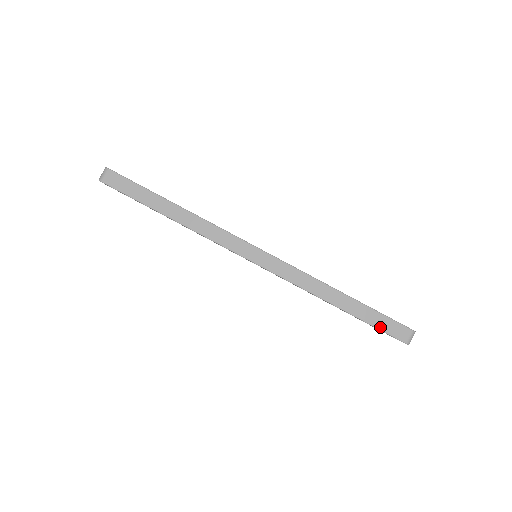
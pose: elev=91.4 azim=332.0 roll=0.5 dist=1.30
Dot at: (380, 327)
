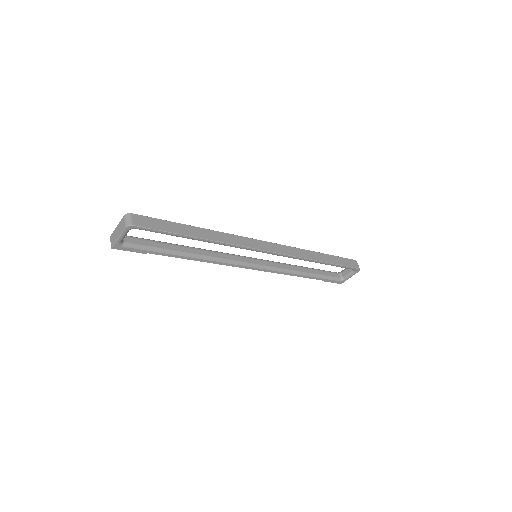
Dot at: (345, 265)
